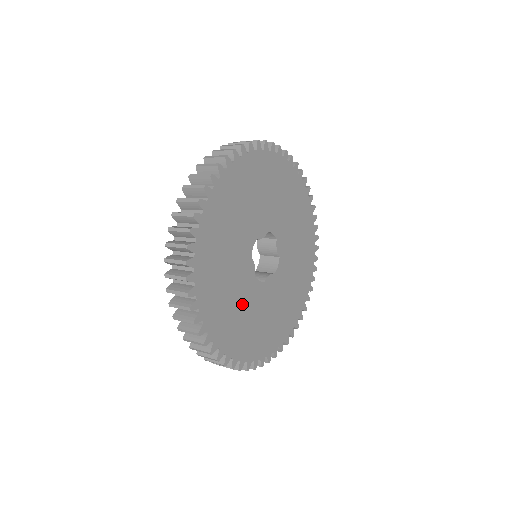
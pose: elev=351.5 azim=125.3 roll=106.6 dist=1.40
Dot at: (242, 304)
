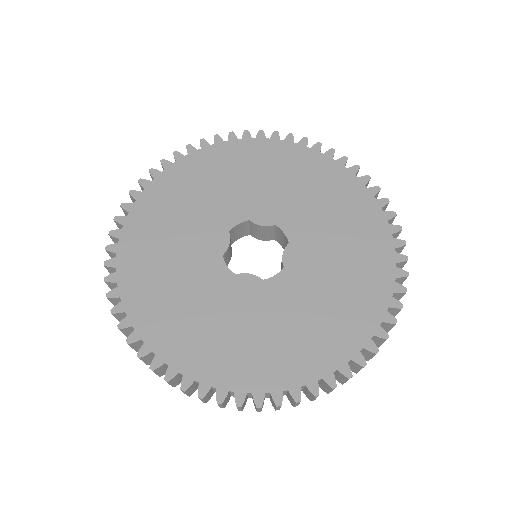
Dot at: (183, 269)
